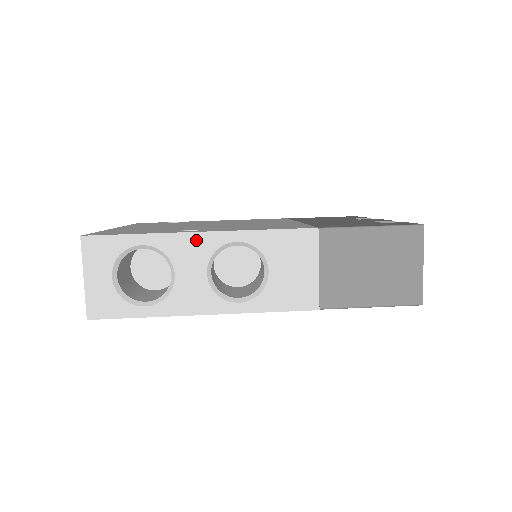
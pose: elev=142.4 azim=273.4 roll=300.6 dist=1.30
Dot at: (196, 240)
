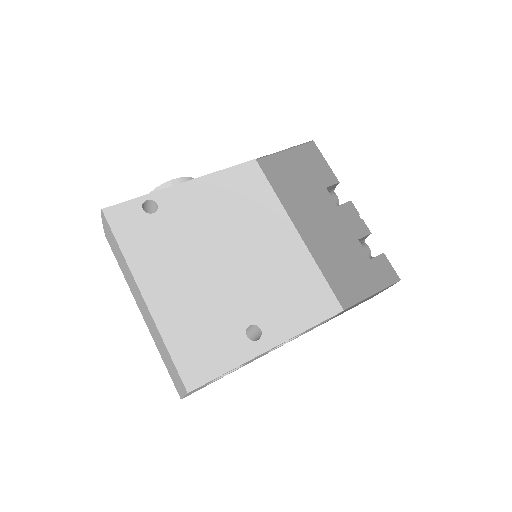
Dot at: occluded
